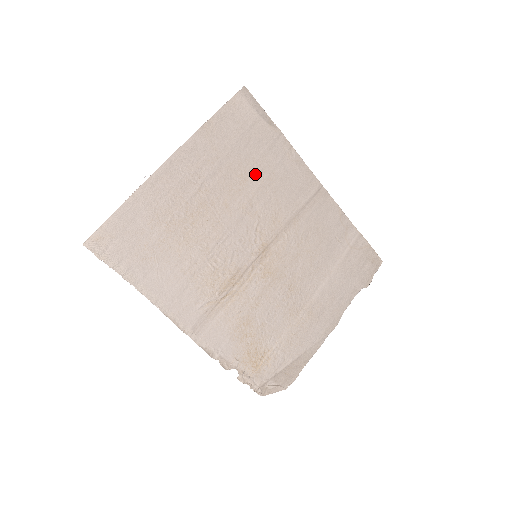
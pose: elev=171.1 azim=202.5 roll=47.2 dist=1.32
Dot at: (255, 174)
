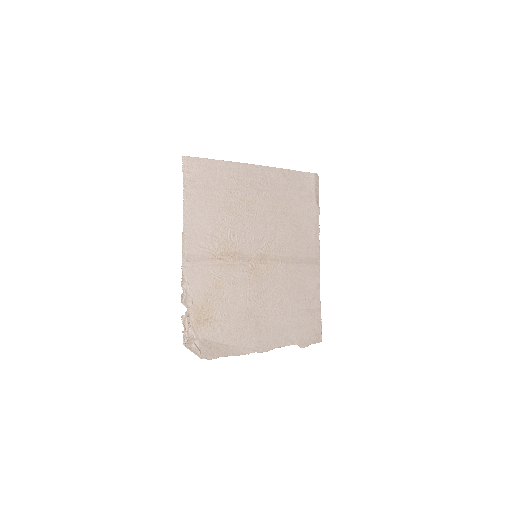
Dot at: (291, 216)
